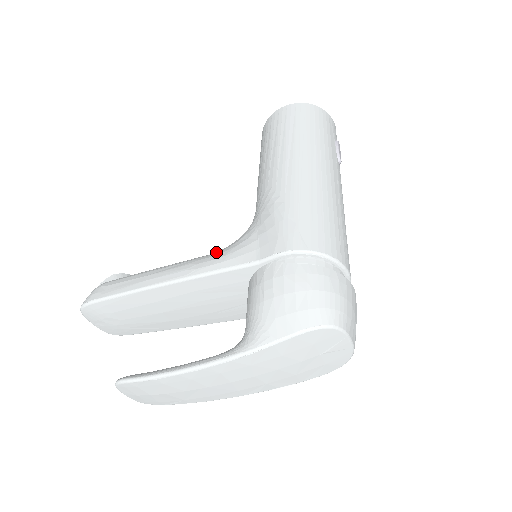
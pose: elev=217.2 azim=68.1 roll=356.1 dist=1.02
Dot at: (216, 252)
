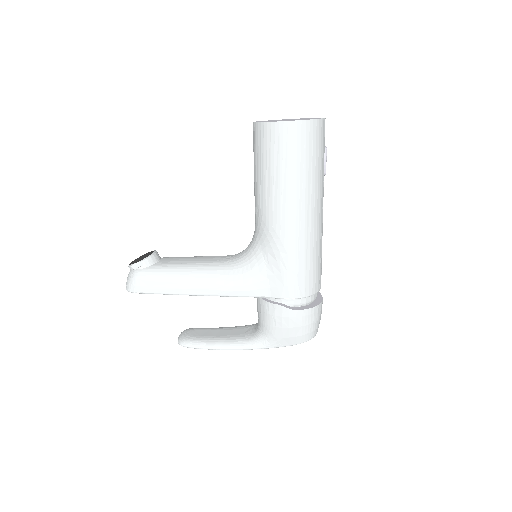
Dot at: (234, 274)
